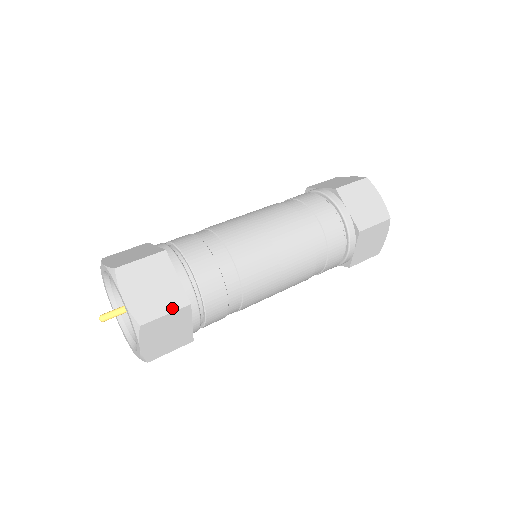
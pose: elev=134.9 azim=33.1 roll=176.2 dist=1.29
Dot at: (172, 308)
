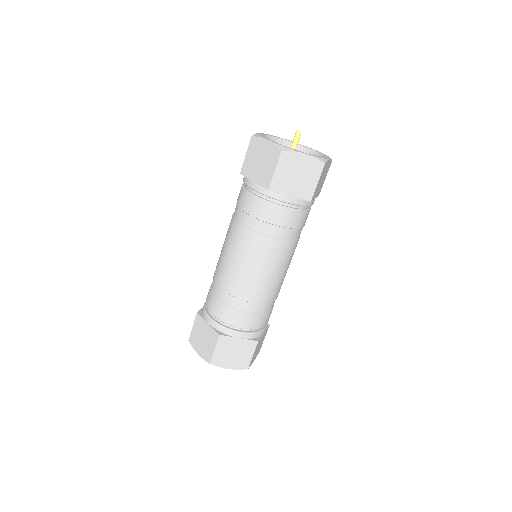
Dot at: (252, 351)
